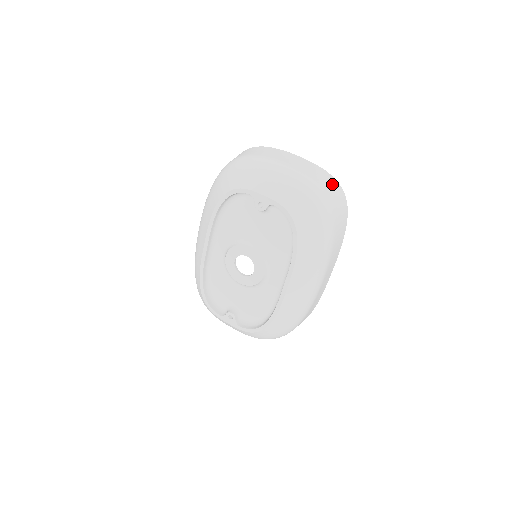
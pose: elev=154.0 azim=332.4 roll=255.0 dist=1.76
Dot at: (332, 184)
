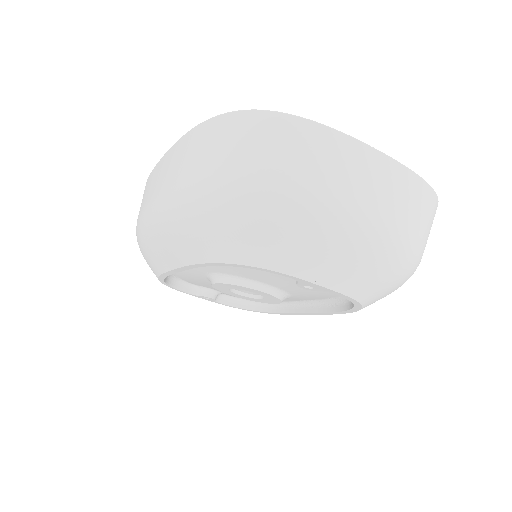
Dot at: (431, 213)
